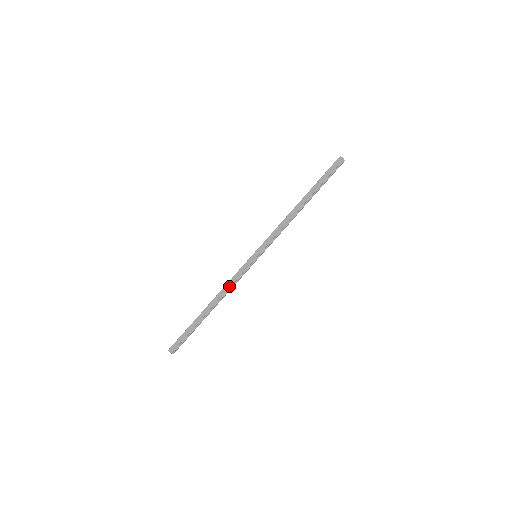
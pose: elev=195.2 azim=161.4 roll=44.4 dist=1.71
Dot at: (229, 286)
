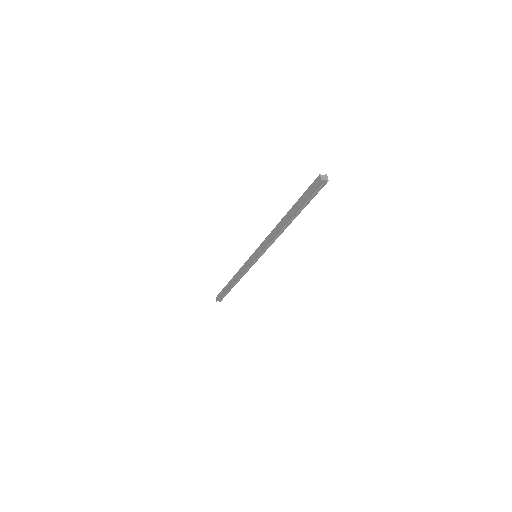
Dot at: (240, 273)
